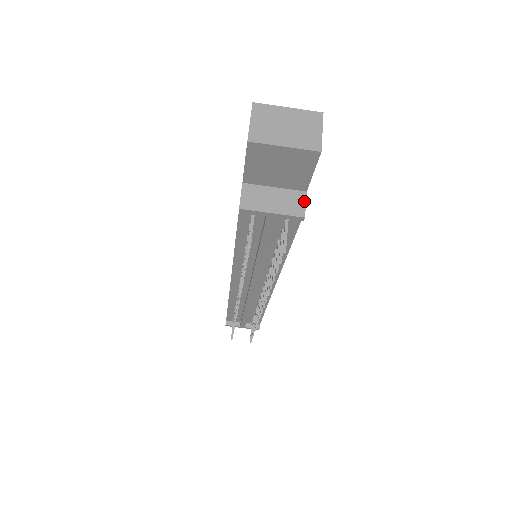
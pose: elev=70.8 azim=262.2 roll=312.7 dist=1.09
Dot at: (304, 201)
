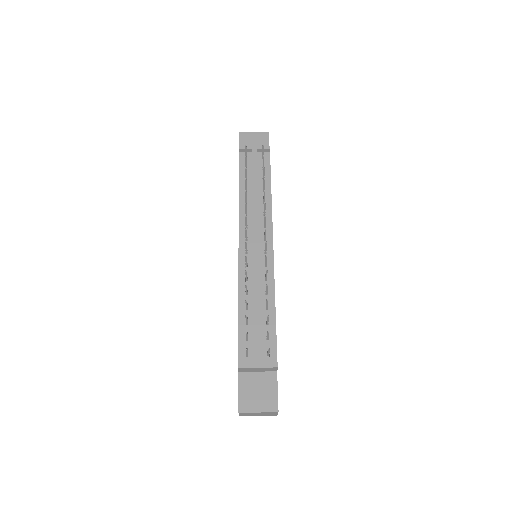
Dot at: occluded
